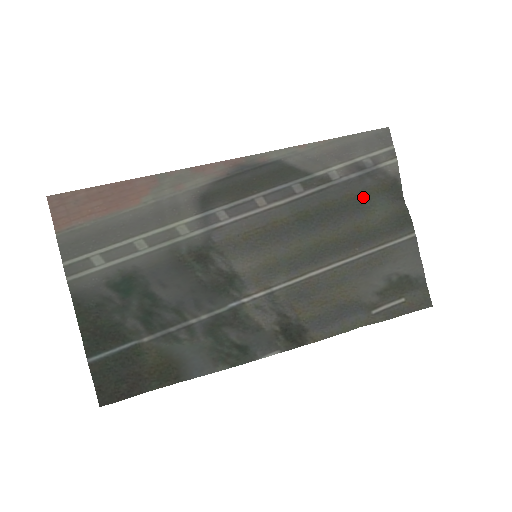
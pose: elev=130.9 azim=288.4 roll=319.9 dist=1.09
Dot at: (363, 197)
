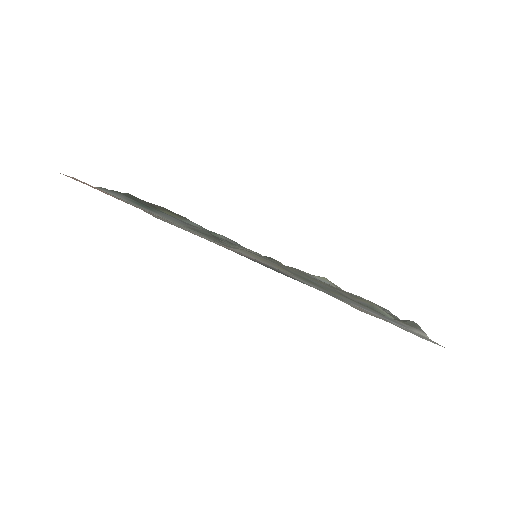
Dot at: (375, 310)
